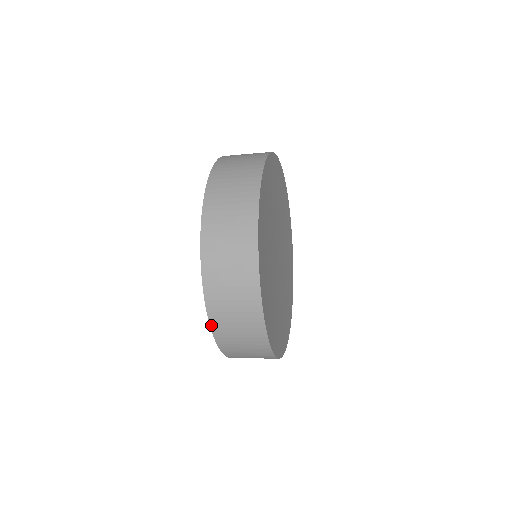
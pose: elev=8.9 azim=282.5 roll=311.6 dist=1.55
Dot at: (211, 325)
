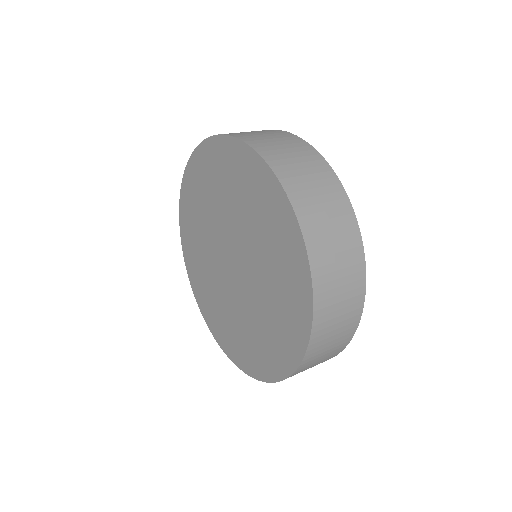
Dot at: (270, 382)
